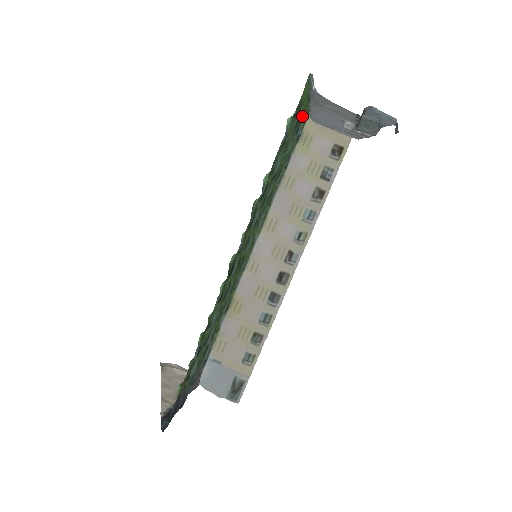
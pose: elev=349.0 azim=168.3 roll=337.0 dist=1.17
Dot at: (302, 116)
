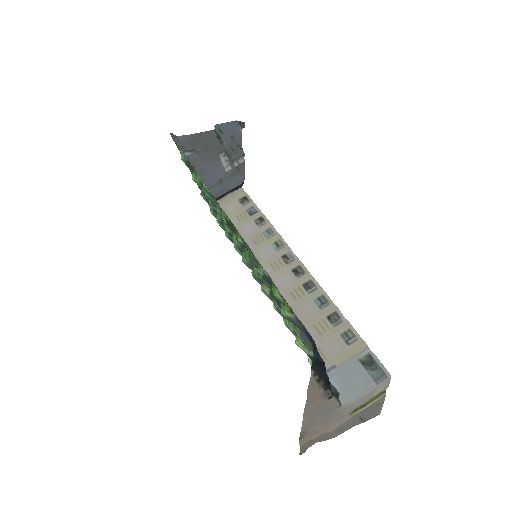
Dot at: (199, 188)
